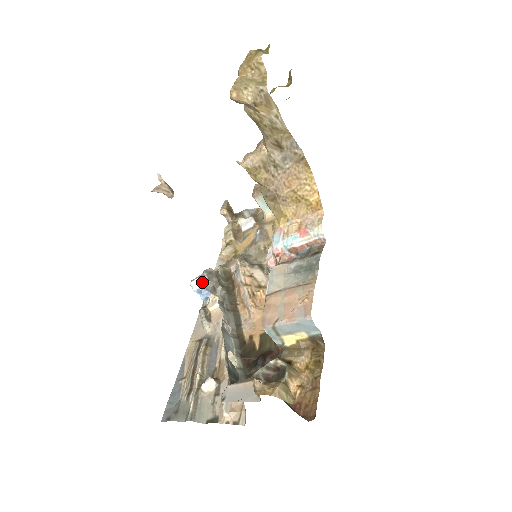
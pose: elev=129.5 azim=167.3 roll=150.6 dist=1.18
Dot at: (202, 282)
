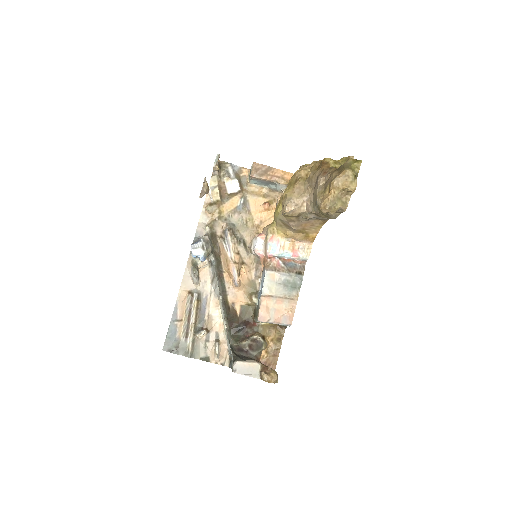
Dot at: (202, 253)
